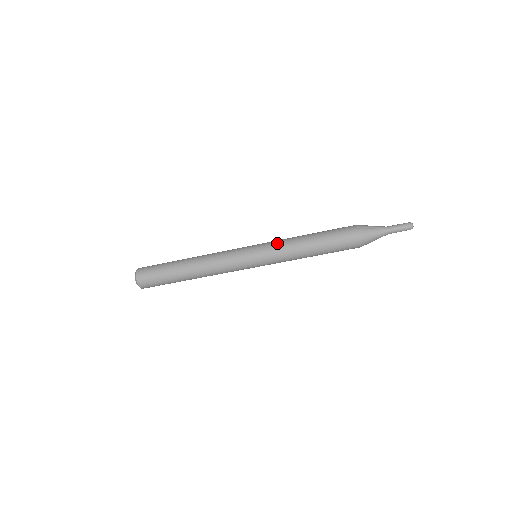
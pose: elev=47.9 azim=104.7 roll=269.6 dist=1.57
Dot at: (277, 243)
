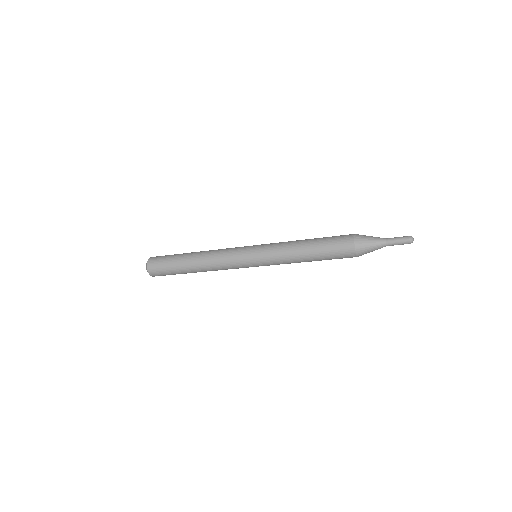
Dot at: (275, 248)
